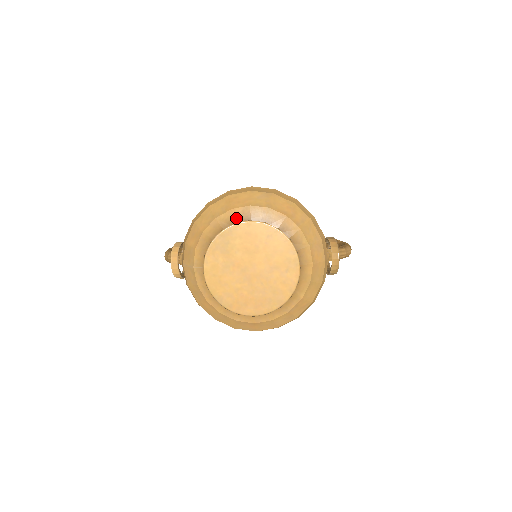
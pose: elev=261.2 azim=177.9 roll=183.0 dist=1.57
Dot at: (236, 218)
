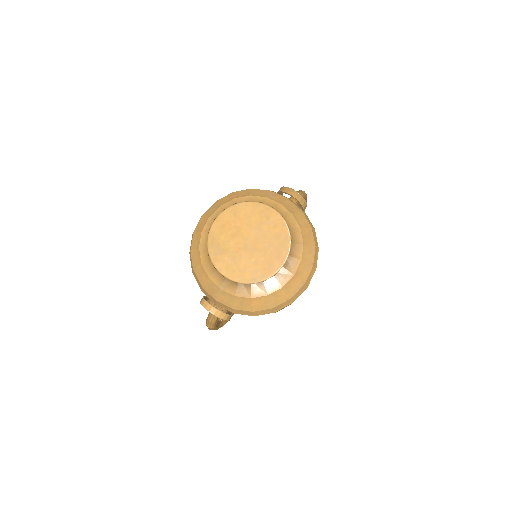
Dot at: occluded
